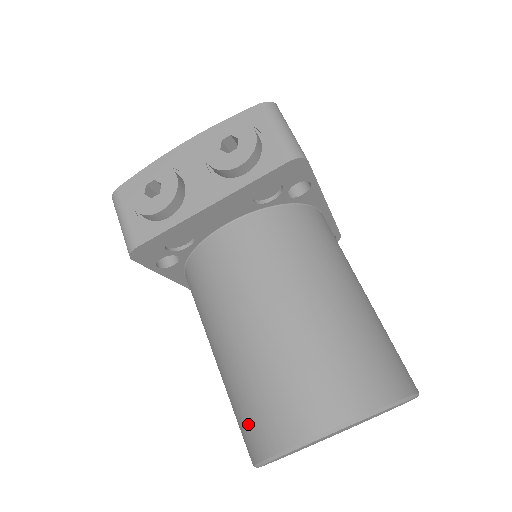
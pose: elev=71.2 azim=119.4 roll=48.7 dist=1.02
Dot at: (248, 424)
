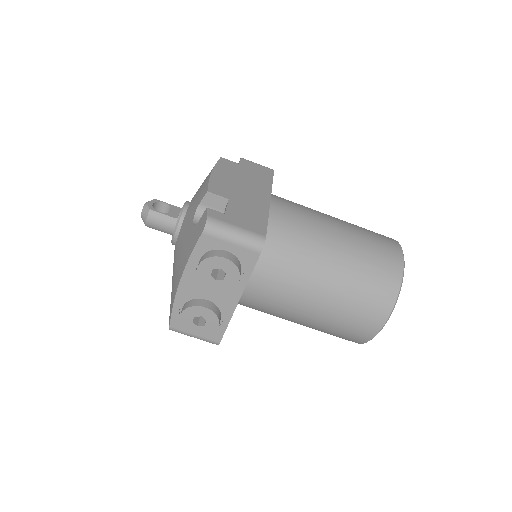
Dot at: occluded
